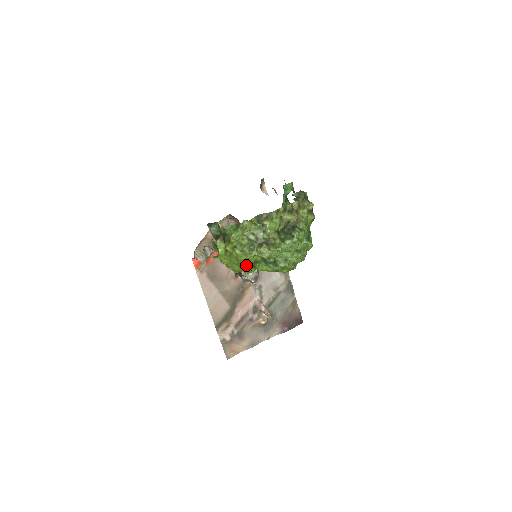
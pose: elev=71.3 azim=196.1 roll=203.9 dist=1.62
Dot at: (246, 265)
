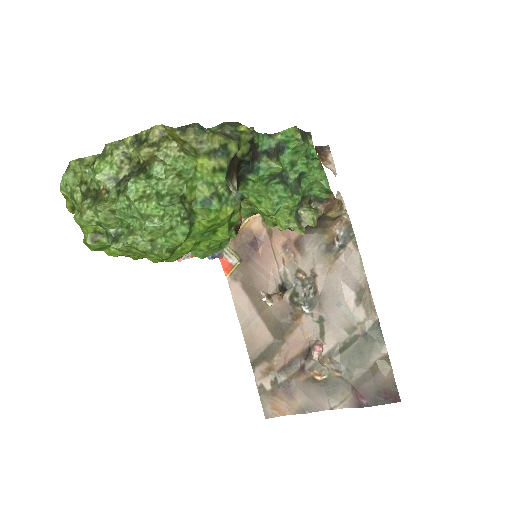
Dot at: (84, 236)
